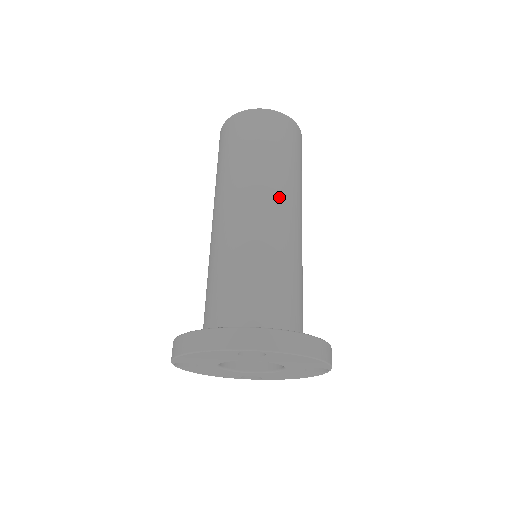
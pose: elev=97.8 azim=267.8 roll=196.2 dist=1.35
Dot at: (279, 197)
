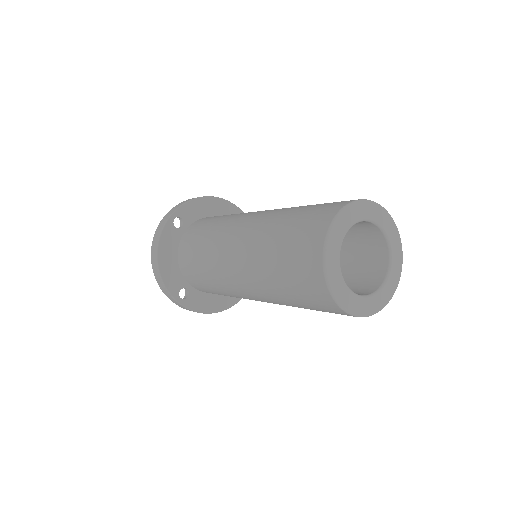
Dot at: (273, 303)
